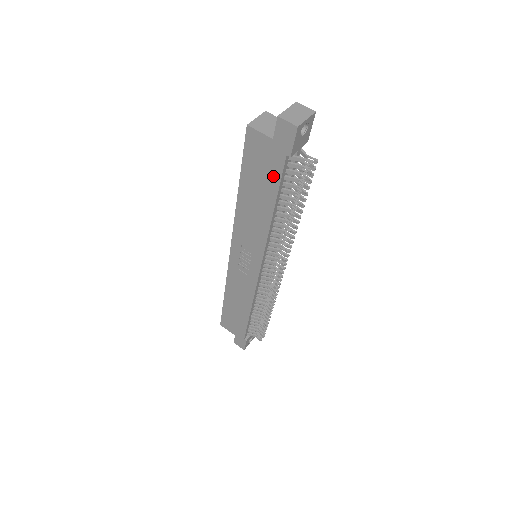
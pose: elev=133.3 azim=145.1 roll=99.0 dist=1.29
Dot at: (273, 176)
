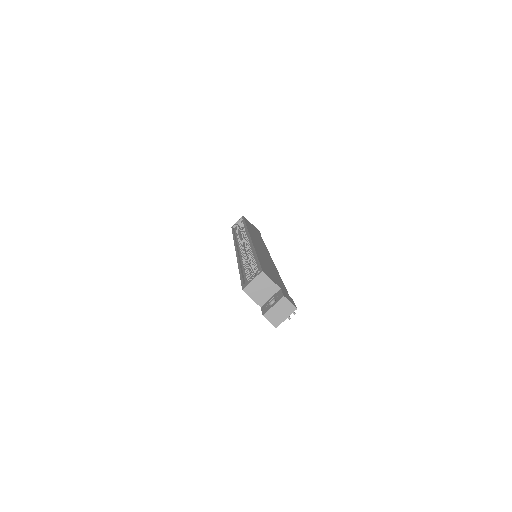
Dot at: occluded
